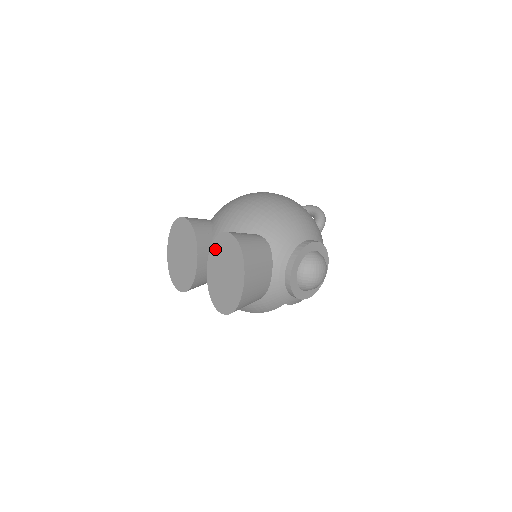
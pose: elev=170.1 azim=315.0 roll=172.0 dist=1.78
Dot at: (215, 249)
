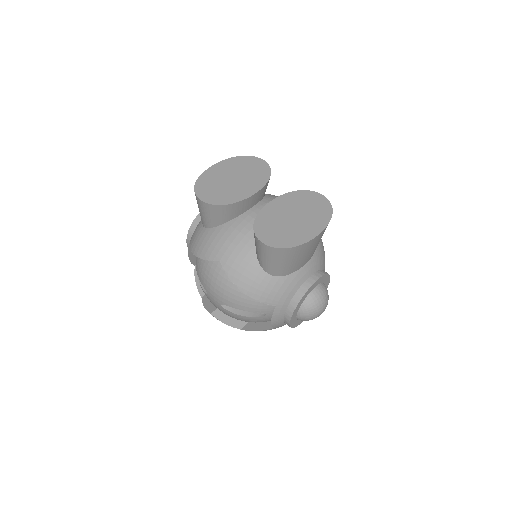
Dot at: (294, 196)
